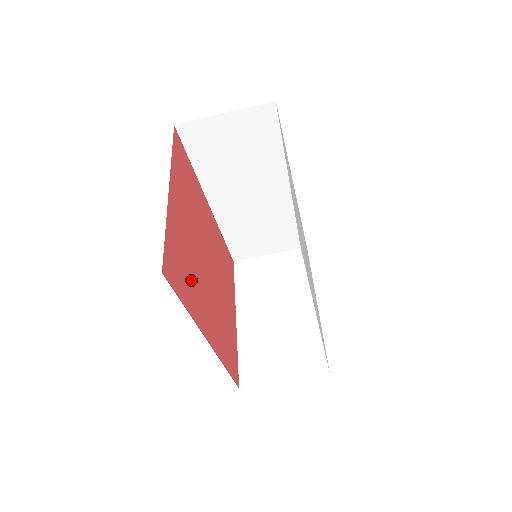
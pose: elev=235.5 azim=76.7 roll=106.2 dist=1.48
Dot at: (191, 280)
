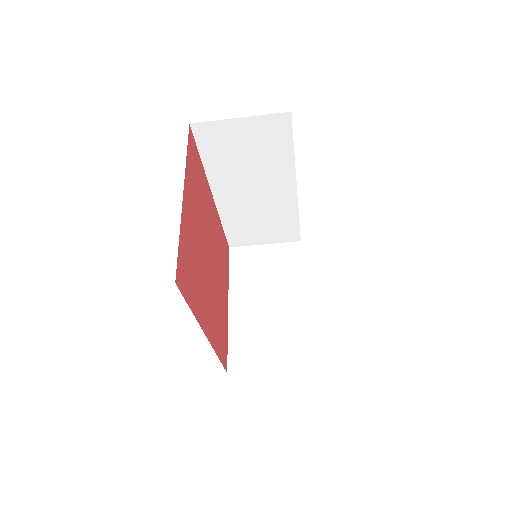
Dot at: (196, 281)
